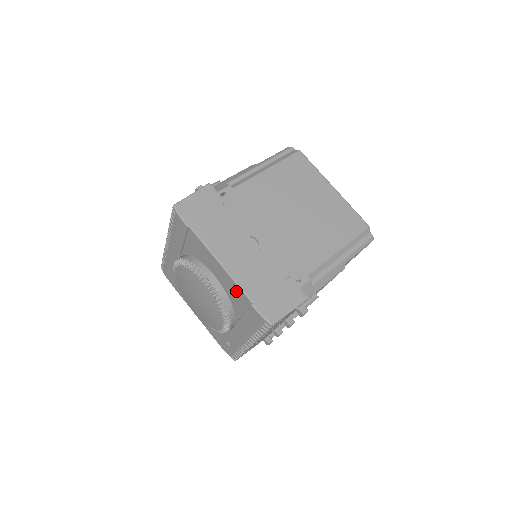
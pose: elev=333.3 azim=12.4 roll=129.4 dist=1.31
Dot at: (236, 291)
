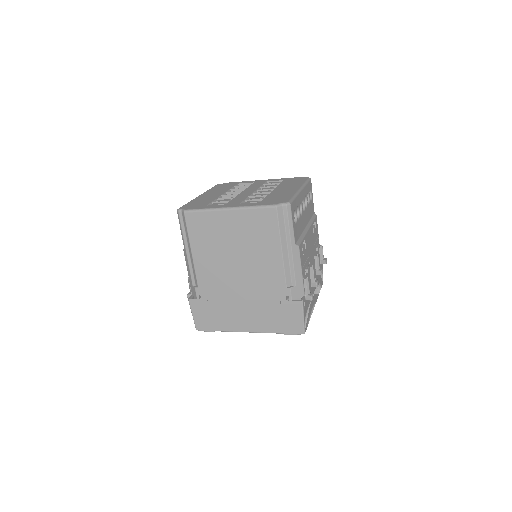
Dot at: occluded
